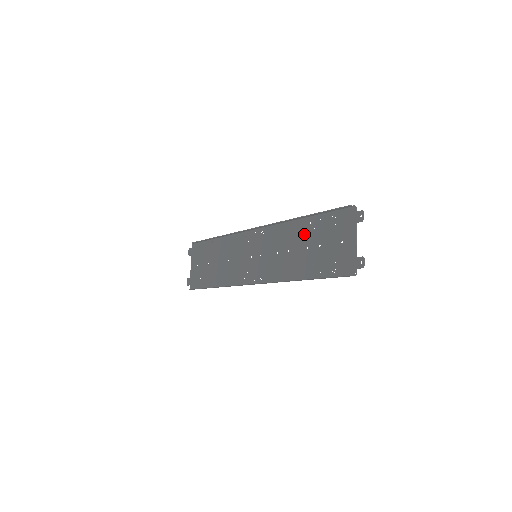
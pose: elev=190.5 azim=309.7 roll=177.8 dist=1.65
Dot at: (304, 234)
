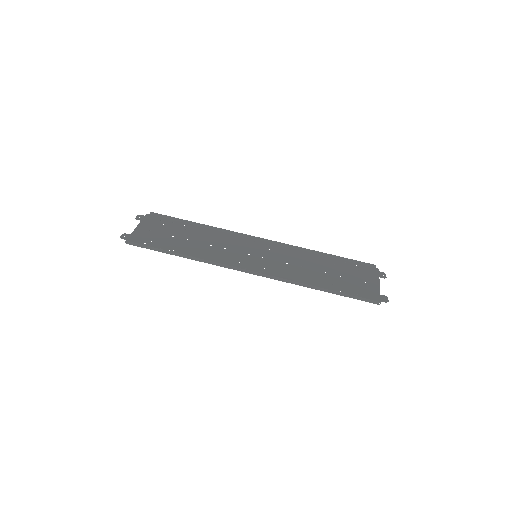
Dot at: (323, 264)
